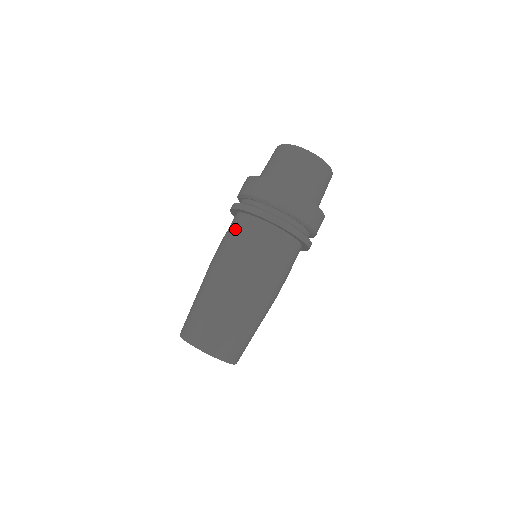
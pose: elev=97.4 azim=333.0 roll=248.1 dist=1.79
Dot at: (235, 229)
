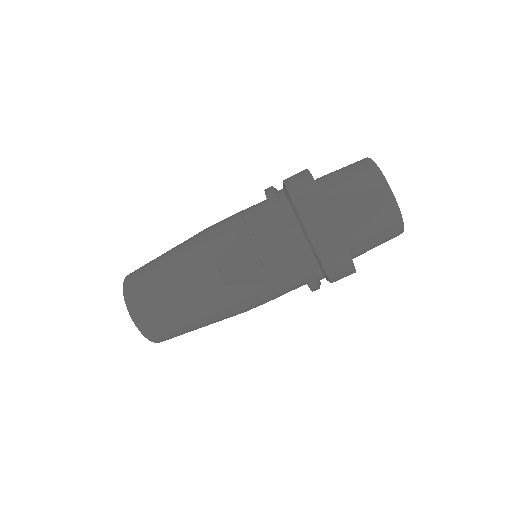
Dot at: (253, 229)
